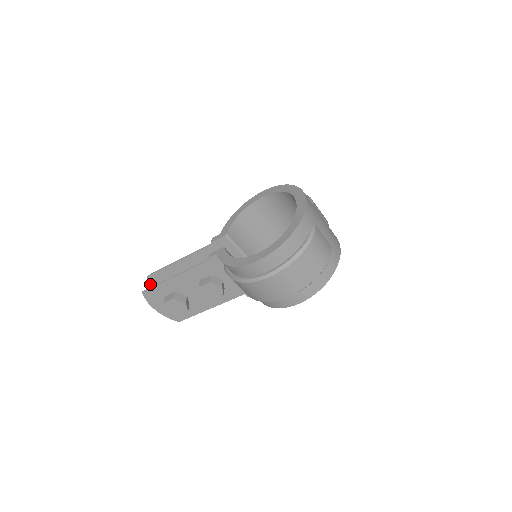
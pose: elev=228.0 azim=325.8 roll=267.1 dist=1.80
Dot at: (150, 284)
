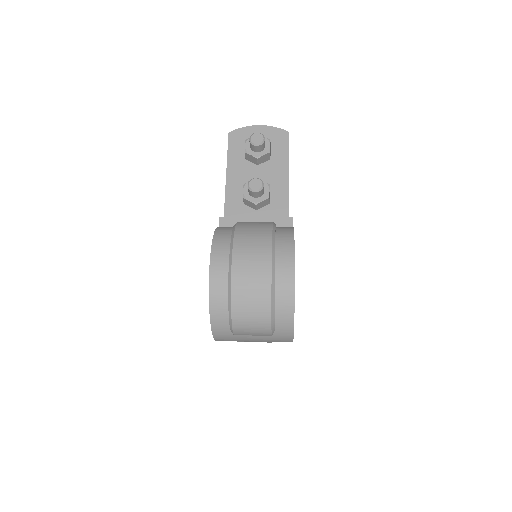
Dot at: (240, 128)
